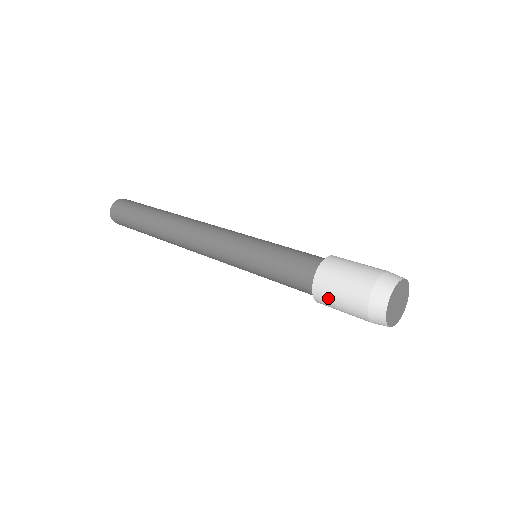
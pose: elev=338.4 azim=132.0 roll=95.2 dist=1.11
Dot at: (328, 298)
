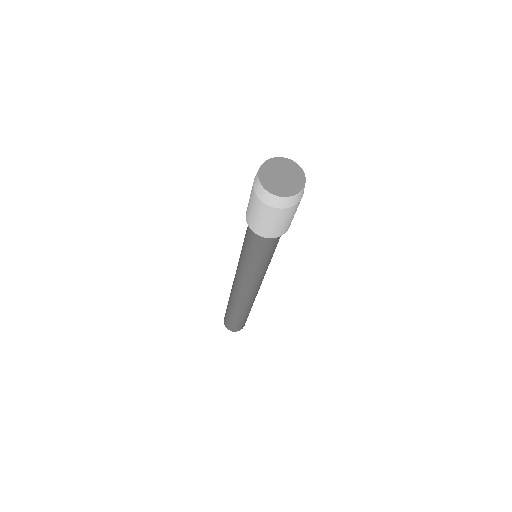
Dot at: (248, 205)
